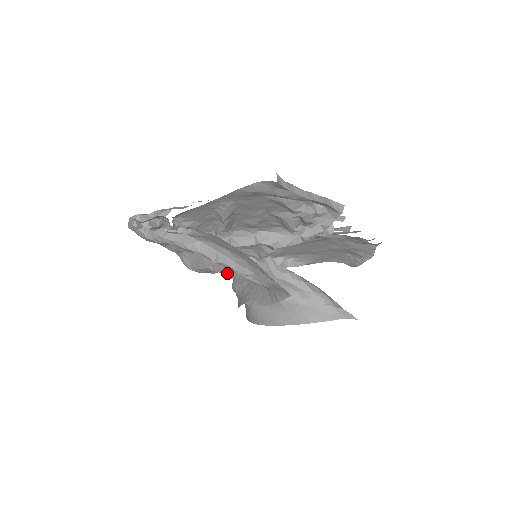
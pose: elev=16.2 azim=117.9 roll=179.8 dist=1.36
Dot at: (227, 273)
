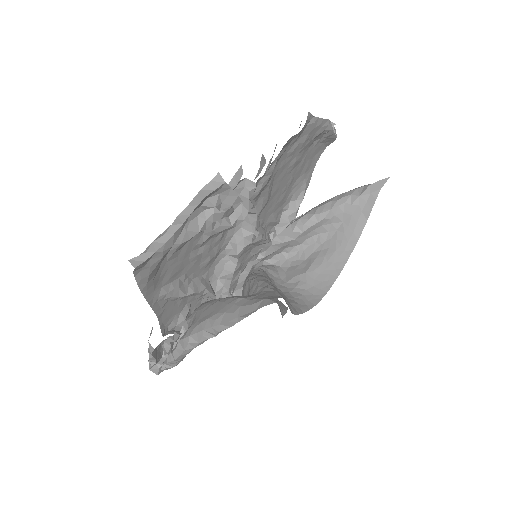
Dot at: occluded
